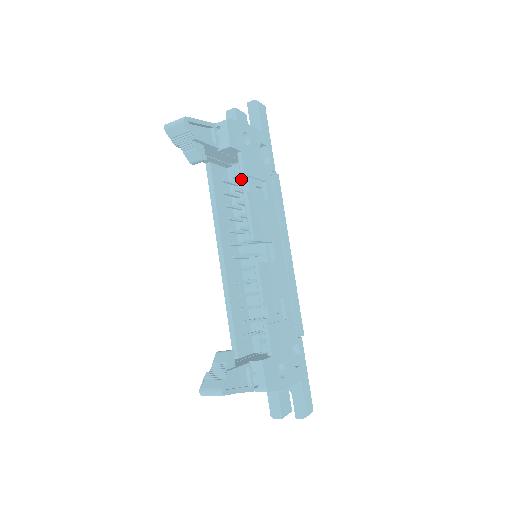
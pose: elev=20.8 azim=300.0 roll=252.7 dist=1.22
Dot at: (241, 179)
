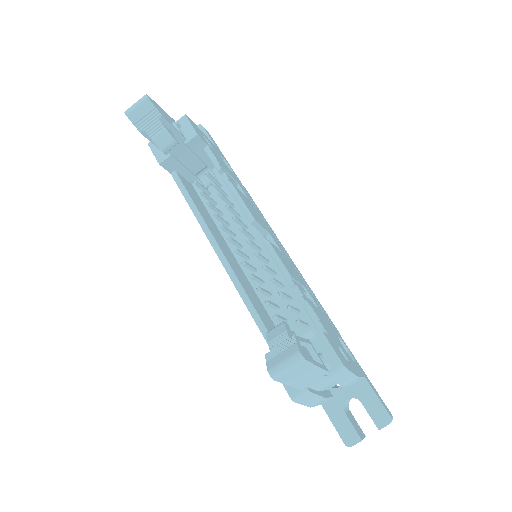
Dot at: (217, 169)
